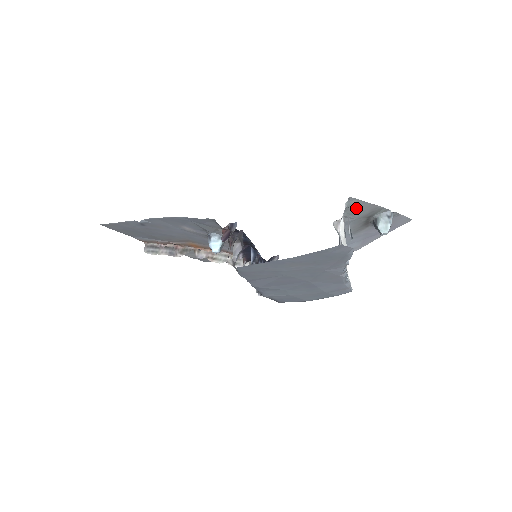
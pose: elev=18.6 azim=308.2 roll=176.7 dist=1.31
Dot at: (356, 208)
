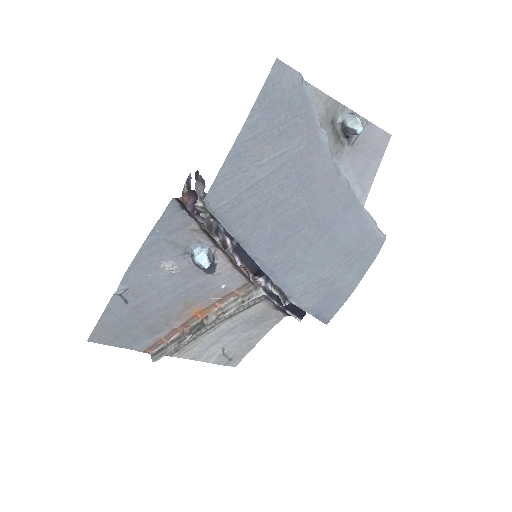
Dot at: occluded
